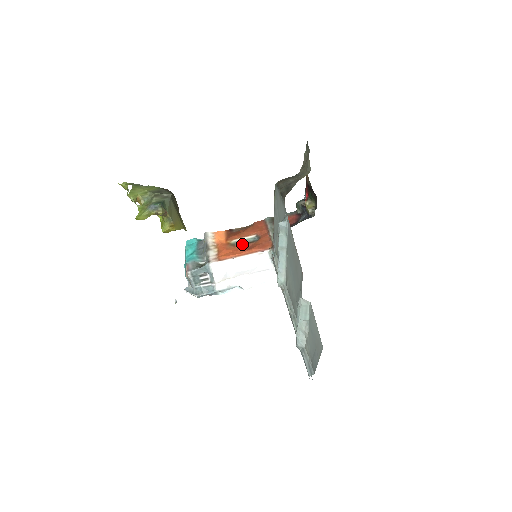
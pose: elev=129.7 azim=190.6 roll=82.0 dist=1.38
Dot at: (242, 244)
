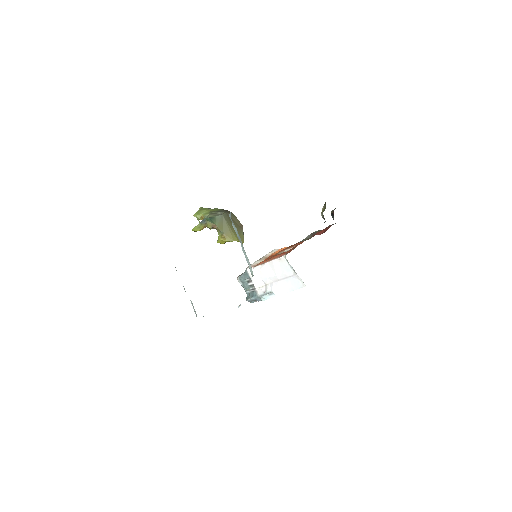
Dot at: occluded
